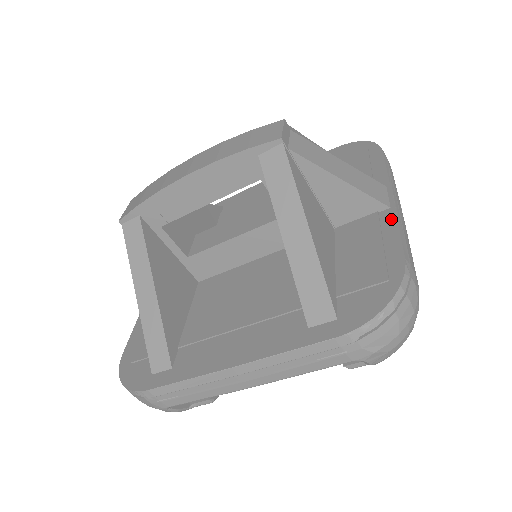
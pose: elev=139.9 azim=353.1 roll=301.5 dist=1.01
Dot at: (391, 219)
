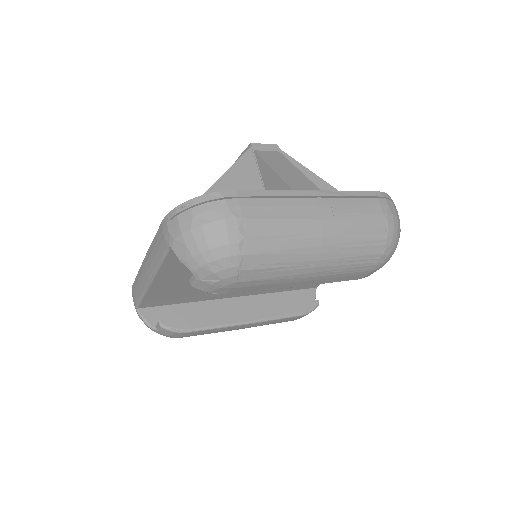
Dot at: (280, 192)
